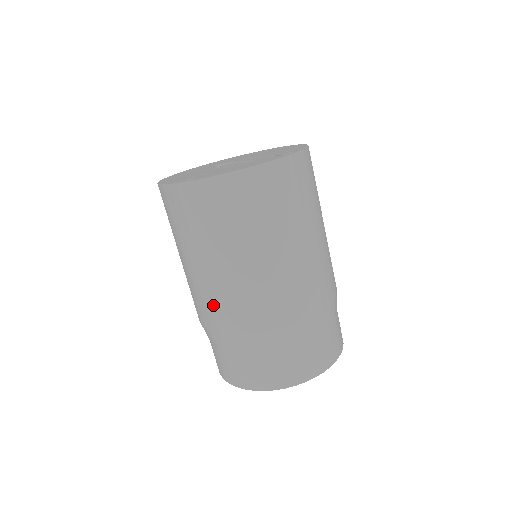
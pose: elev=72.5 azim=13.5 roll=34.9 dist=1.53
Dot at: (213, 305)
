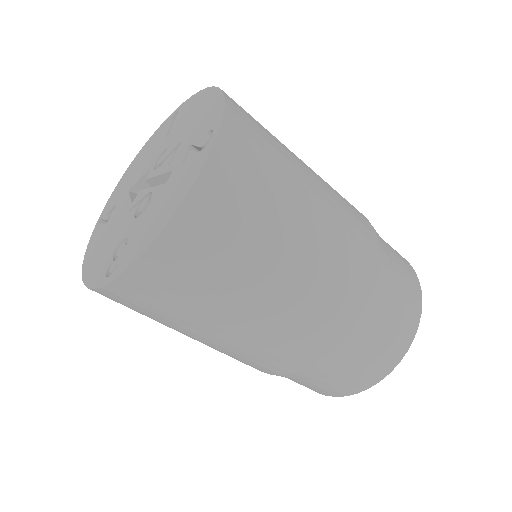
Dot at: (252, 360)
